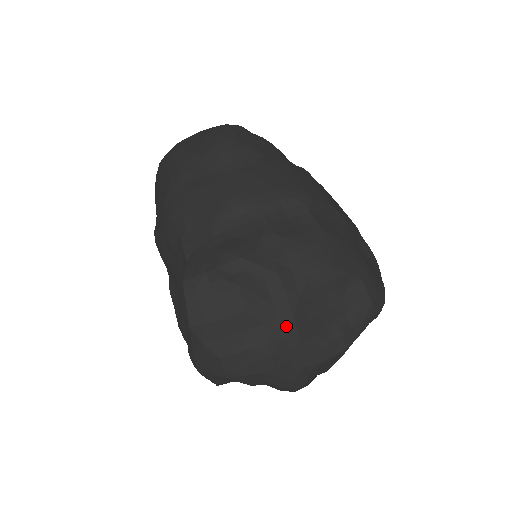
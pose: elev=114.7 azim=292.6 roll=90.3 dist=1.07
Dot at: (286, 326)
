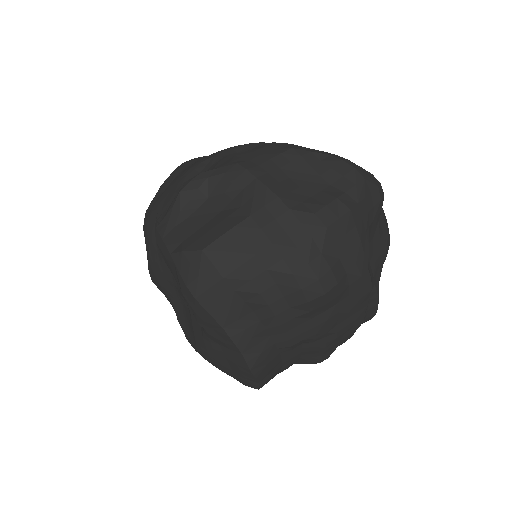
Dot at: (263, 197)
